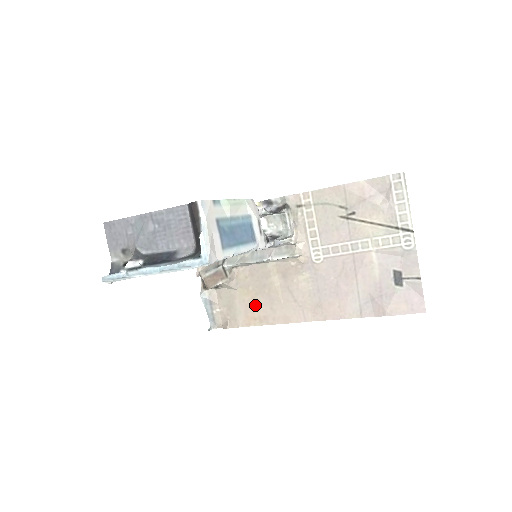
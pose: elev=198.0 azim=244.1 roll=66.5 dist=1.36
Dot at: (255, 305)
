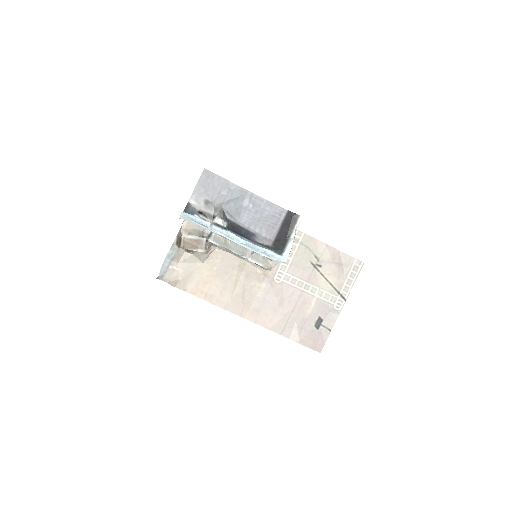
Dot at: (210, 282)
